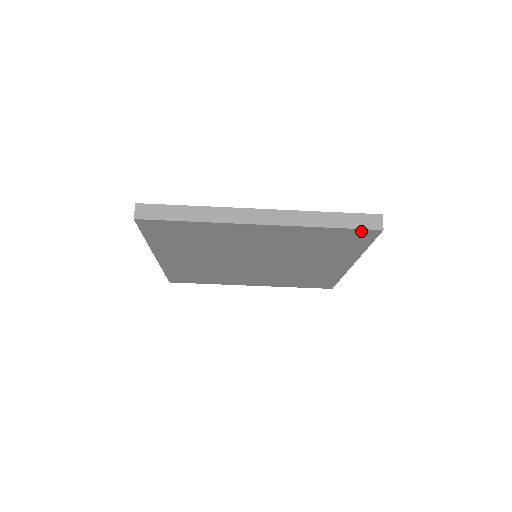
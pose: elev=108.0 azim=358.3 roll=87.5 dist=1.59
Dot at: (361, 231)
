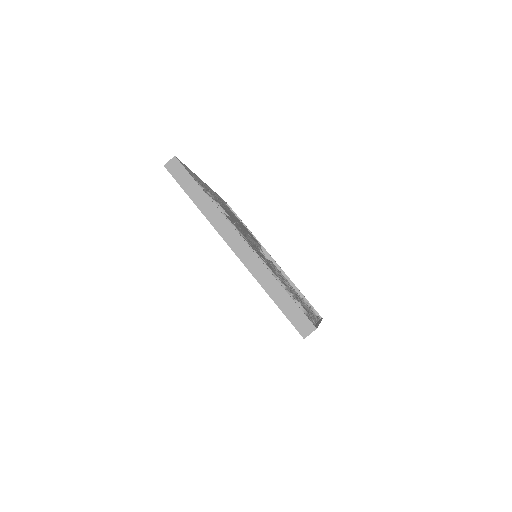
Dot at: (292, 322)
